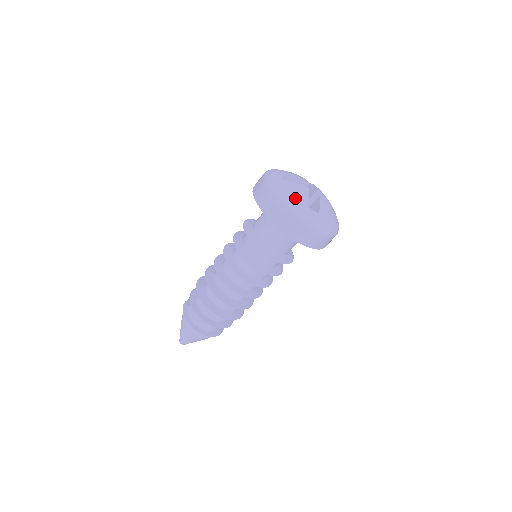
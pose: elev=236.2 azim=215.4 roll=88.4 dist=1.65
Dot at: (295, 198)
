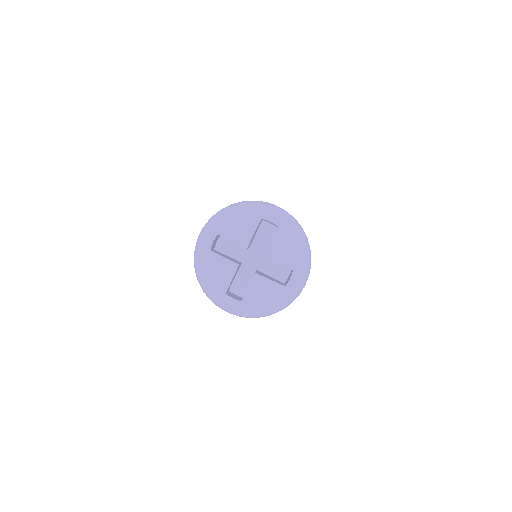
Dot at: (212, 282)
